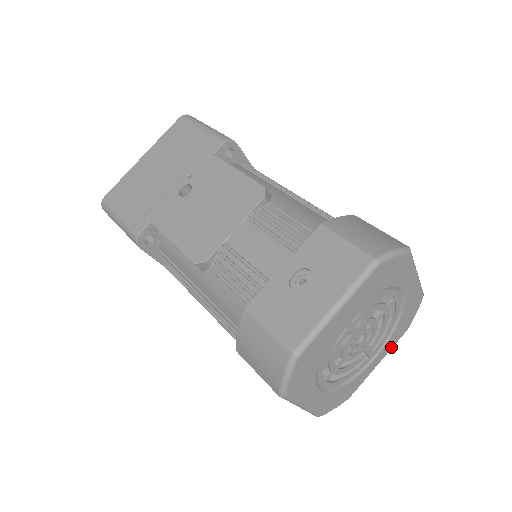
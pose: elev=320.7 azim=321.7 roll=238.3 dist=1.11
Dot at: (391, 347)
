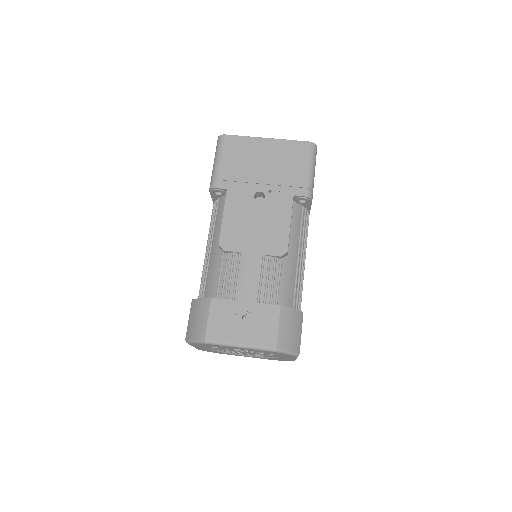
Dot at: occluded
